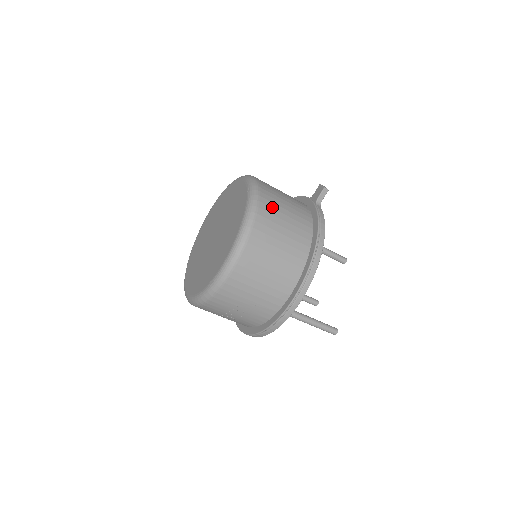
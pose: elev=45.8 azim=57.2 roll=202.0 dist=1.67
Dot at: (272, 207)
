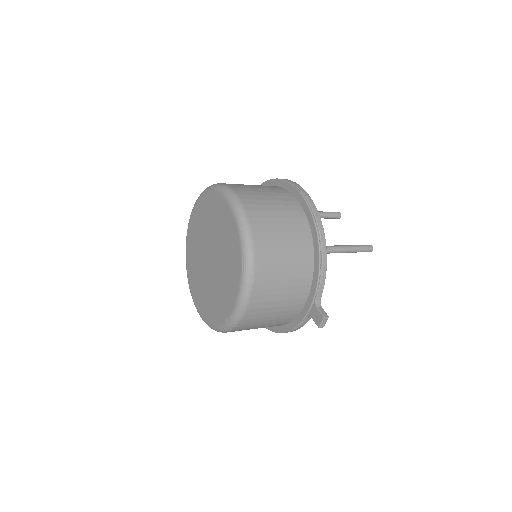
Dot at: occluded
